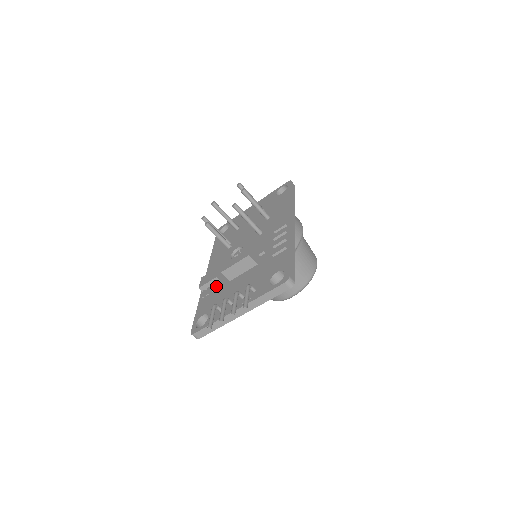
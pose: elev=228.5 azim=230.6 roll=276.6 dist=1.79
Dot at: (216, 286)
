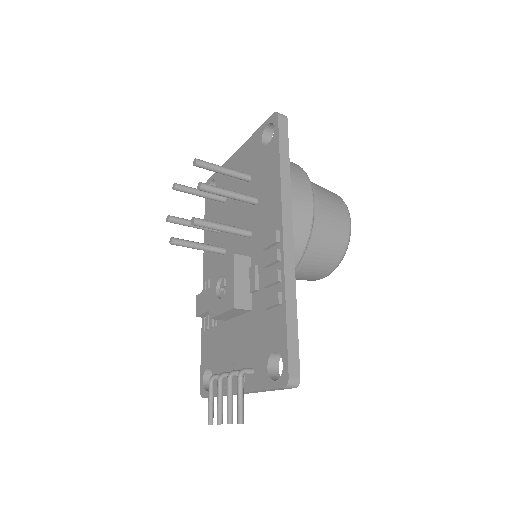
Dot at: (213, 321)
